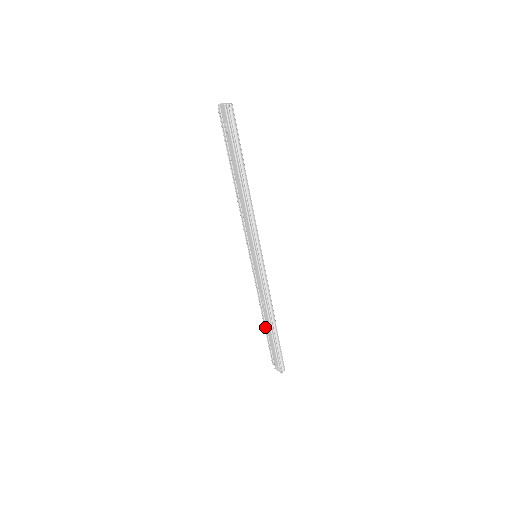
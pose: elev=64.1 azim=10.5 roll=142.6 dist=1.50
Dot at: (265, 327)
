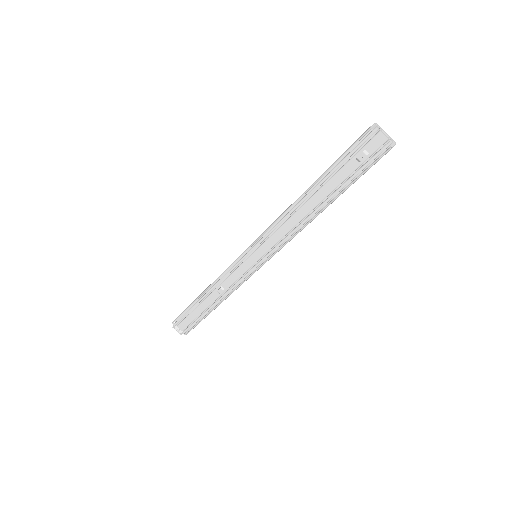
Dot at: (198, 301)
